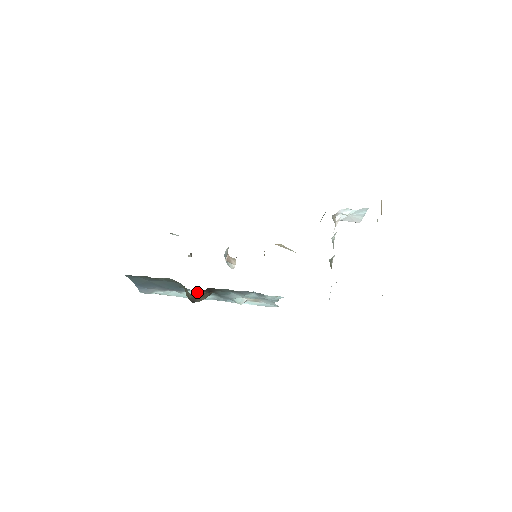
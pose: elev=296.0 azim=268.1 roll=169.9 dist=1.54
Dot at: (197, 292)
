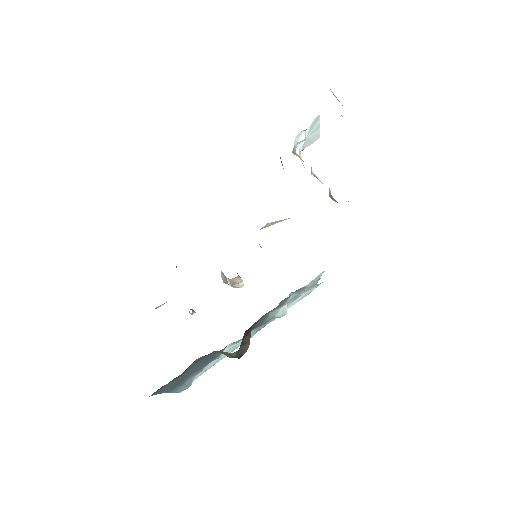
Dot at: (234, 343)
